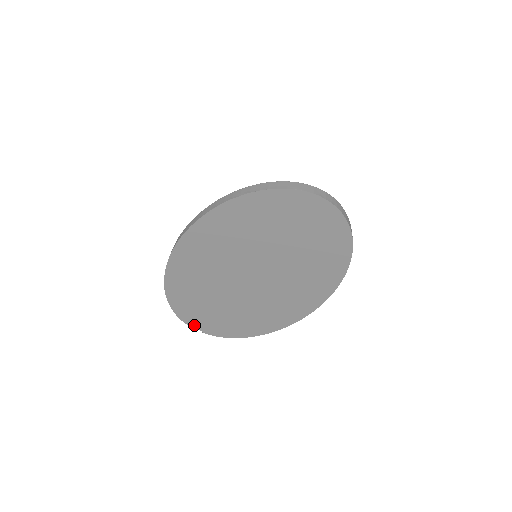
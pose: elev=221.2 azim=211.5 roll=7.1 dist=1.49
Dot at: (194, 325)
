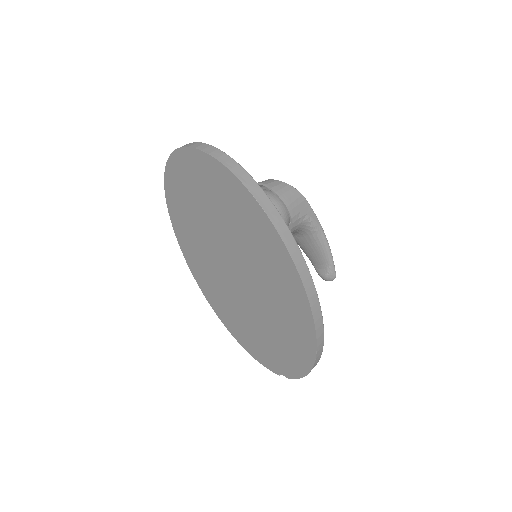
Dot at: (274, 369)
